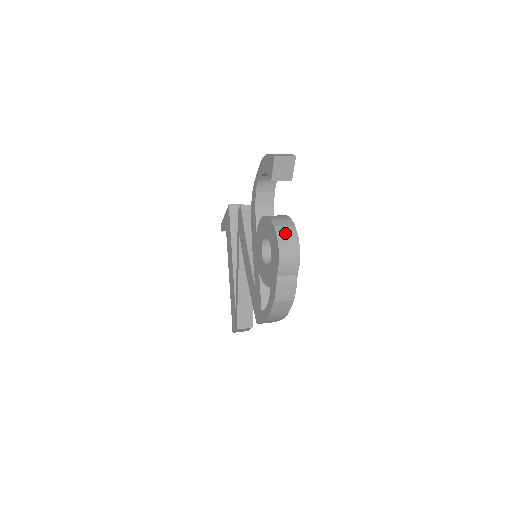
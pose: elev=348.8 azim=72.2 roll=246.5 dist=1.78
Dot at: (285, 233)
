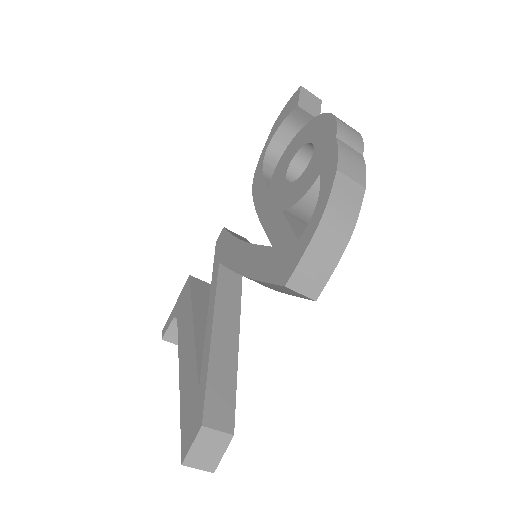
Dot at: occluded
